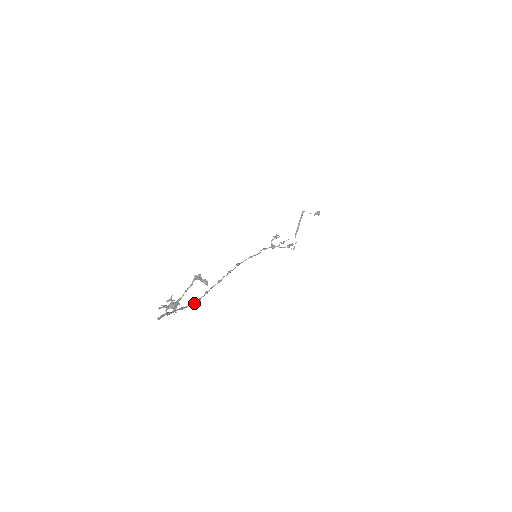
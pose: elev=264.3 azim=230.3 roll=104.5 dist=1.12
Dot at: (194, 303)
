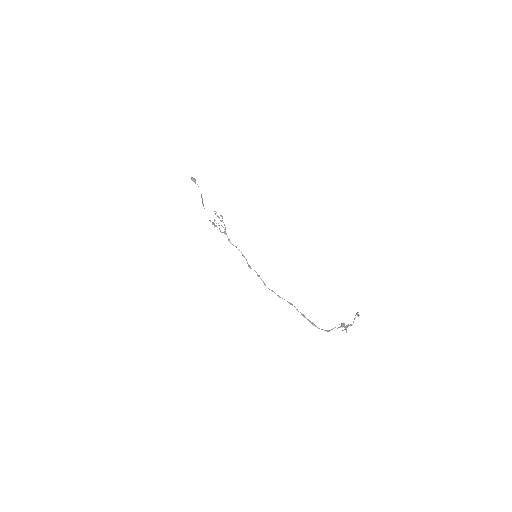
Dot at: occluded
